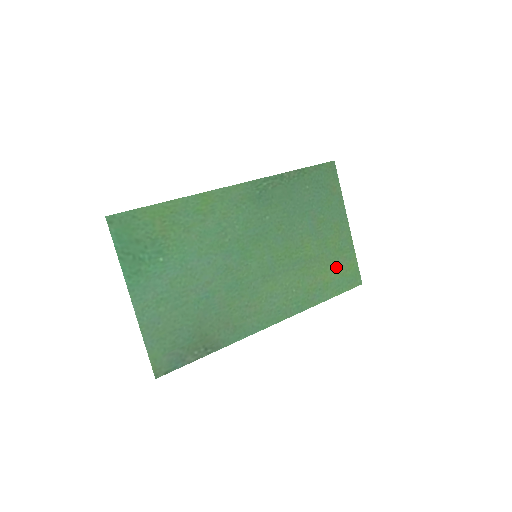
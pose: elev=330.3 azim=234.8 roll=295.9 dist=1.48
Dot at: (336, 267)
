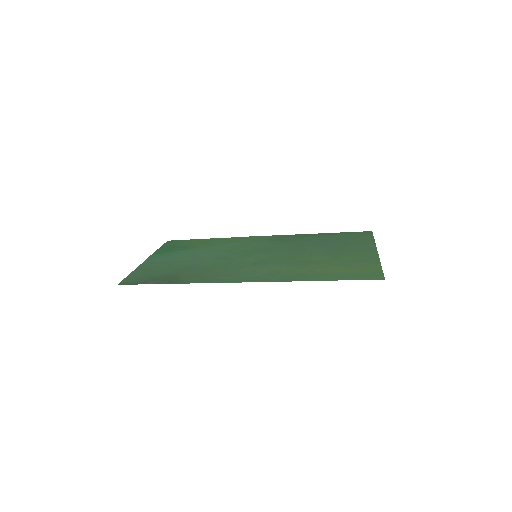
Dot at: (347, 268)
